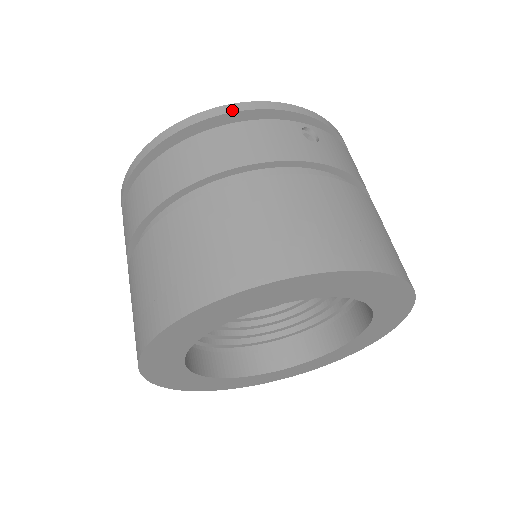
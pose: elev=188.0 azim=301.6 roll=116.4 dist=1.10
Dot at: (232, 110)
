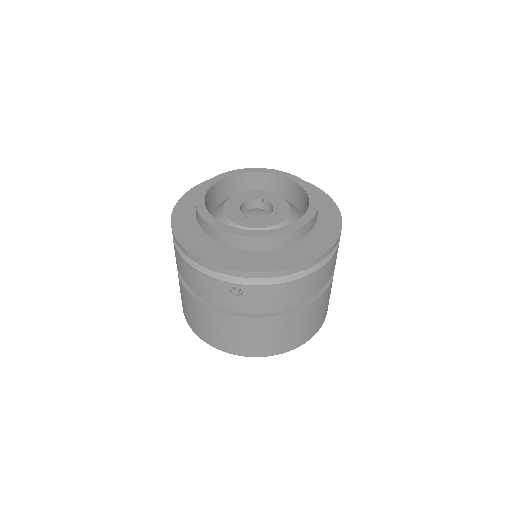
Dot at: (193, 260)
